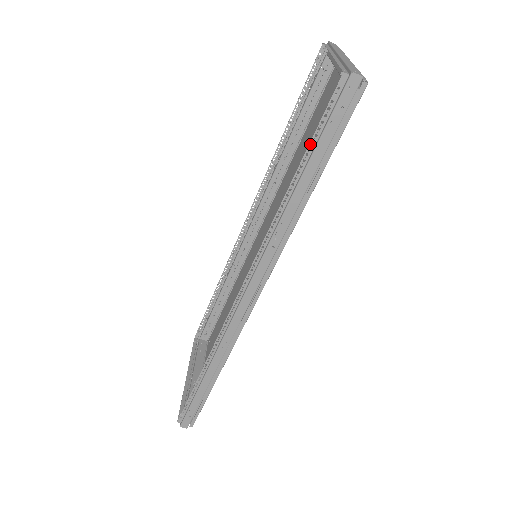
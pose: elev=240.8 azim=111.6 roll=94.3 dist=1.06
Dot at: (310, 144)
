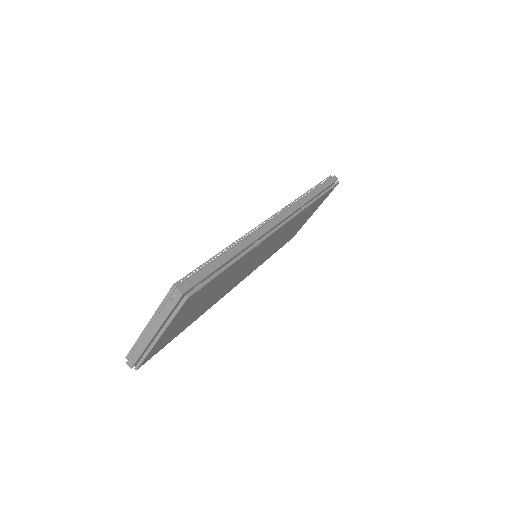
Dot at: (319, 184)
